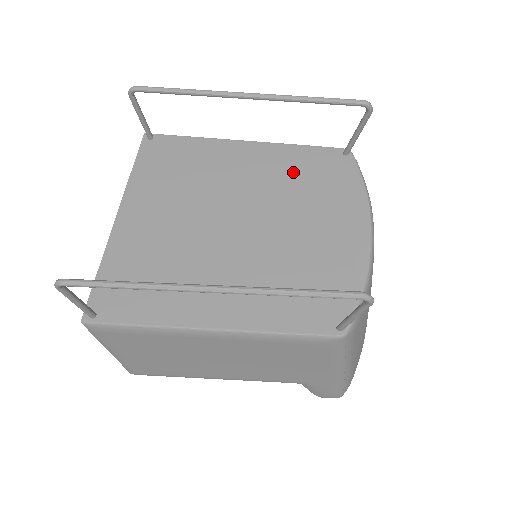
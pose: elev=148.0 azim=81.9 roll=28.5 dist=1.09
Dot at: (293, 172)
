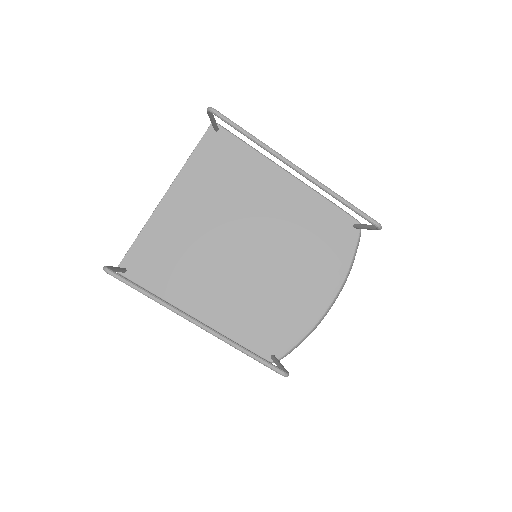
Dot at: (308, 223)
